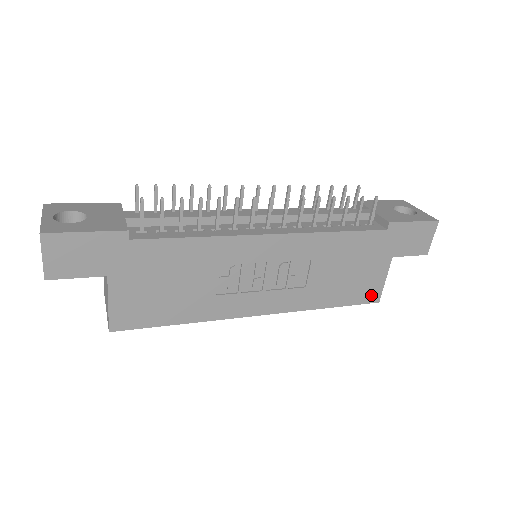
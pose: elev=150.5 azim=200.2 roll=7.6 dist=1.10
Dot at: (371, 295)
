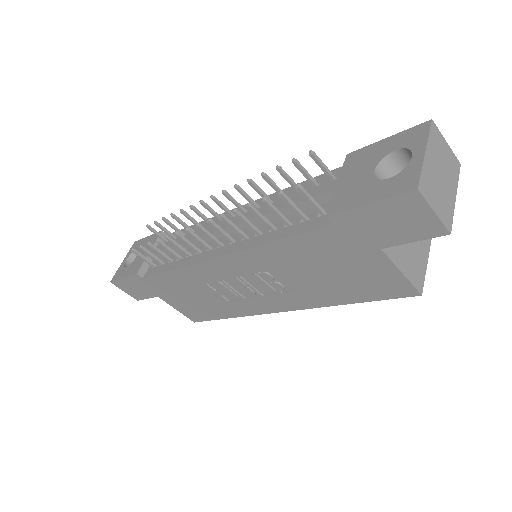
Dot at: (397, 289)
